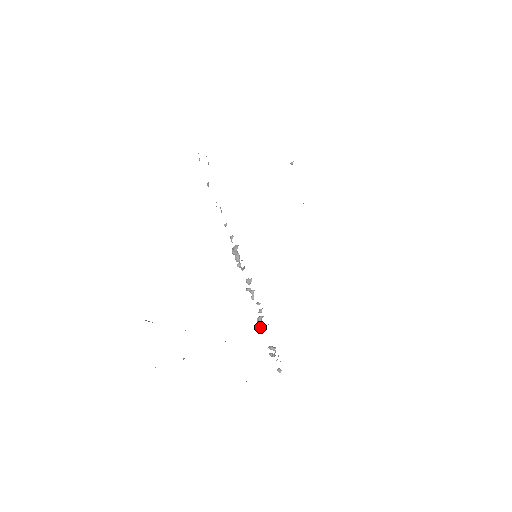
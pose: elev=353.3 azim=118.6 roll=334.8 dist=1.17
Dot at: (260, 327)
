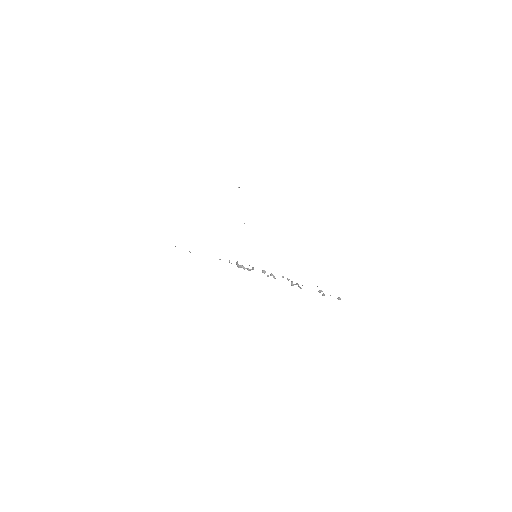
Dot at: occluded
